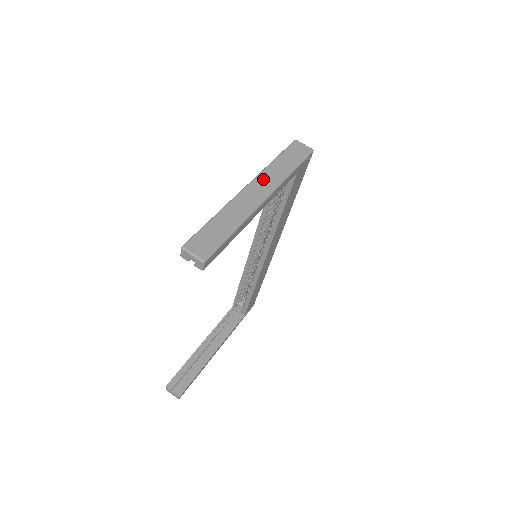
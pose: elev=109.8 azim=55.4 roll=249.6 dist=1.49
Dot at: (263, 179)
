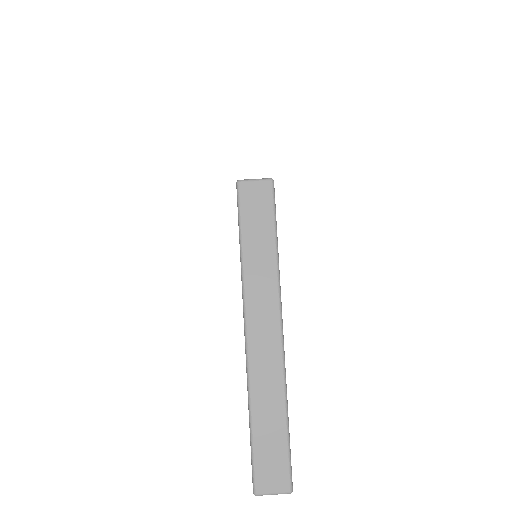
Dot at: (255, 303)
